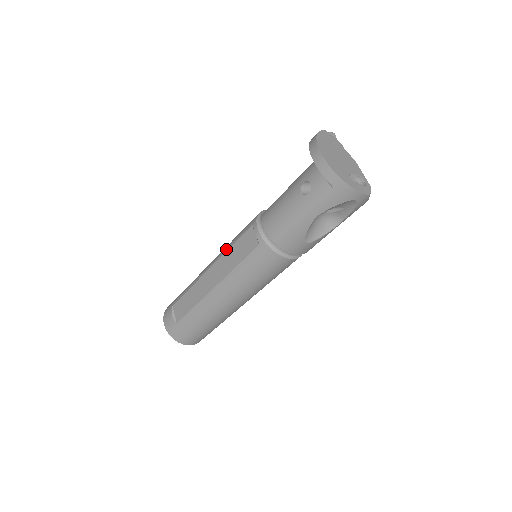
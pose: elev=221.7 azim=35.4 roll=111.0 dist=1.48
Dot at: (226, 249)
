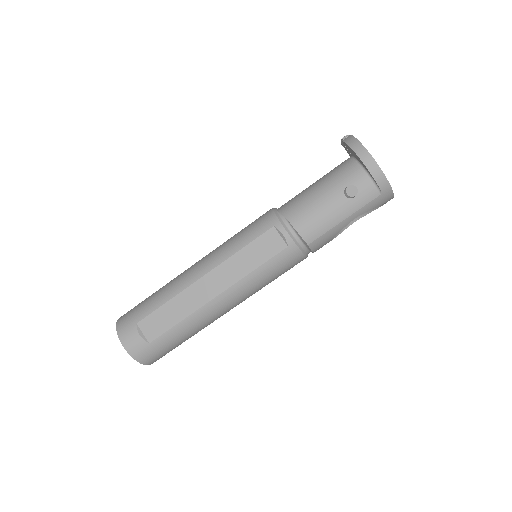
Dot at: (232, 252)
